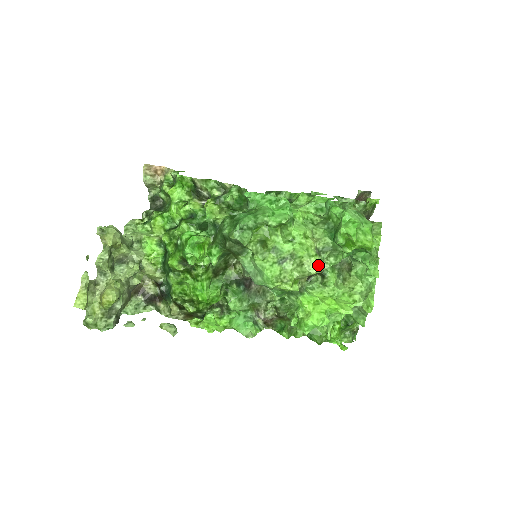
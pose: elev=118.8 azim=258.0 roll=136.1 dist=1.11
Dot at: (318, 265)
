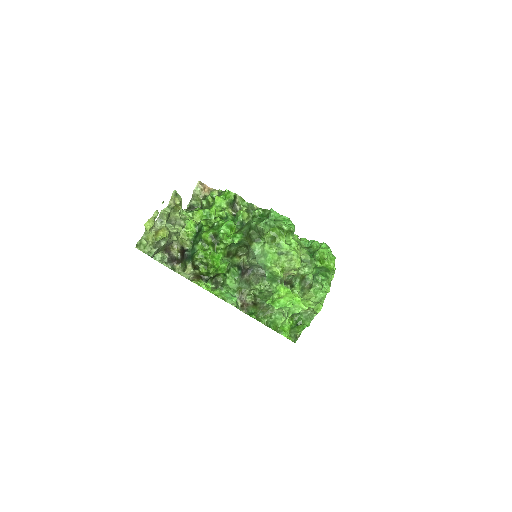
Dot at: occluded
